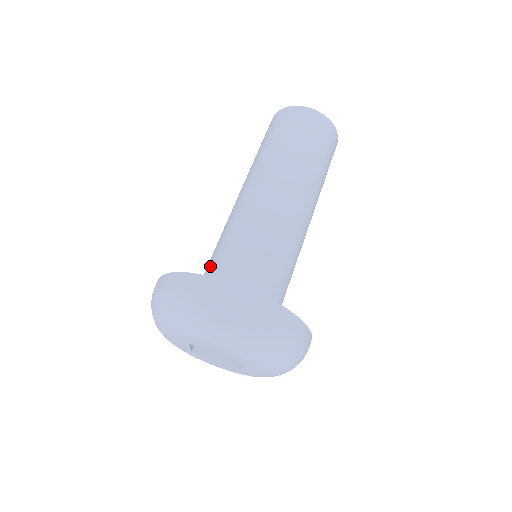
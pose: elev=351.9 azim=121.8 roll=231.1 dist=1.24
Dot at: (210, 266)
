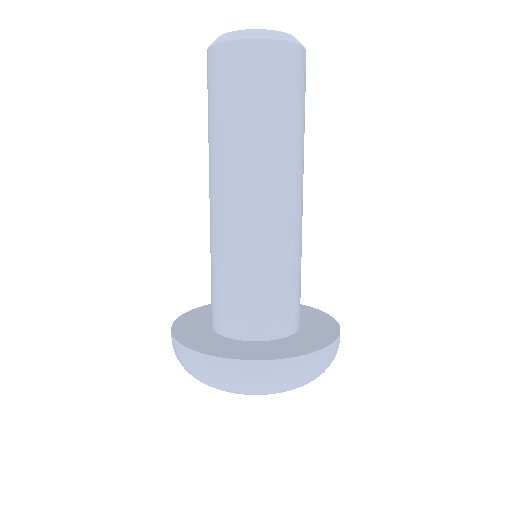
Dot at: (234, 307)
